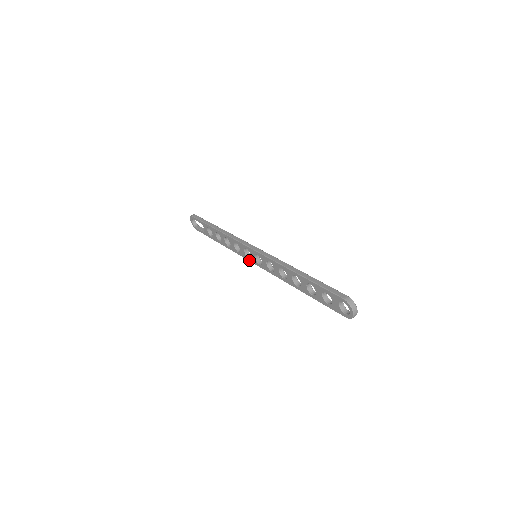
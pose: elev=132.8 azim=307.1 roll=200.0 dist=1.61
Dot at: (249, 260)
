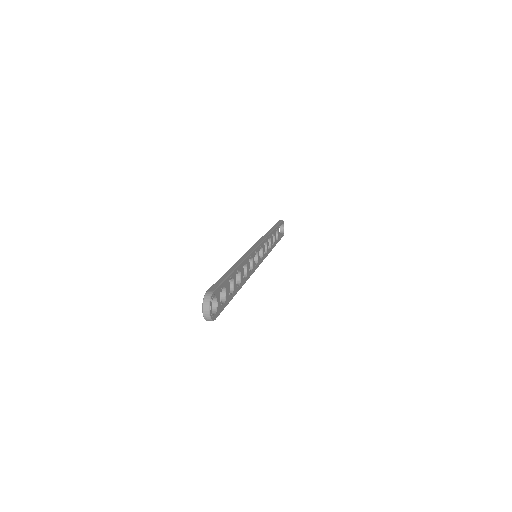
Dot at: occluded
